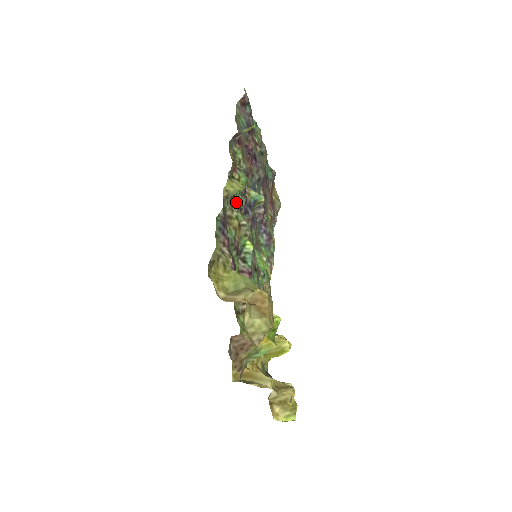
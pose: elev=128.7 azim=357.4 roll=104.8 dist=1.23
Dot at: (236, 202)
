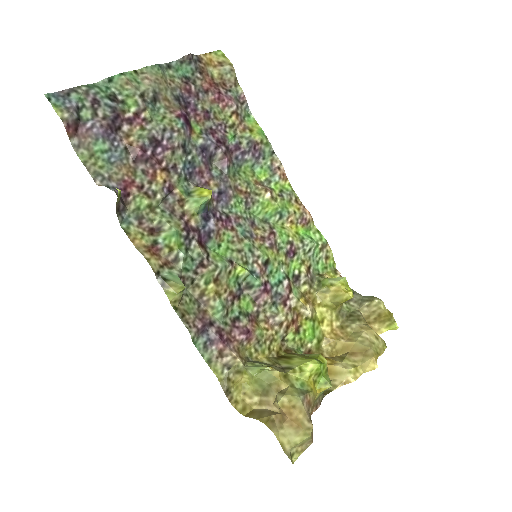
Dot at: (192, 275)
